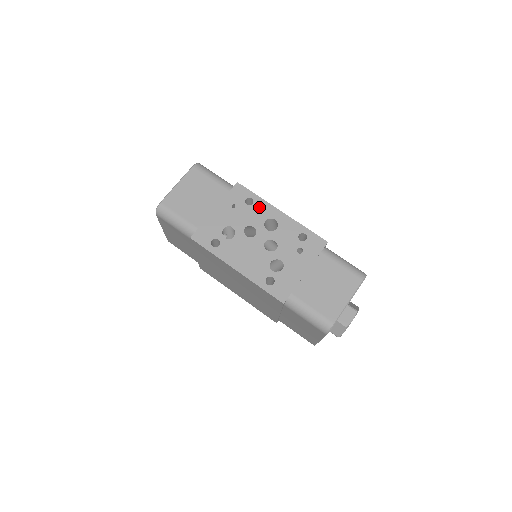
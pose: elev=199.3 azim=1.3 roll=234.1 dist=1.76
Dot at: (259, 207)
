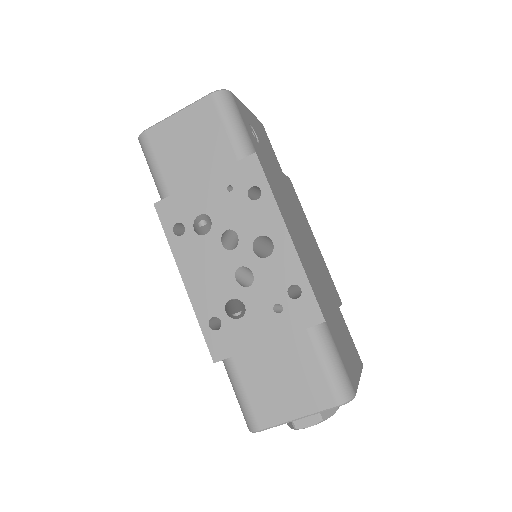
Dot at: (263, 210)
